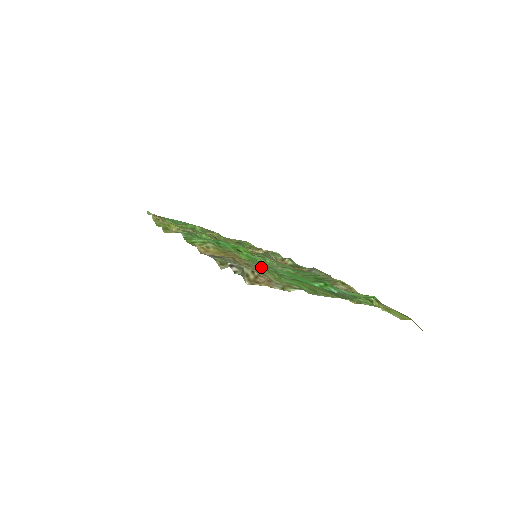
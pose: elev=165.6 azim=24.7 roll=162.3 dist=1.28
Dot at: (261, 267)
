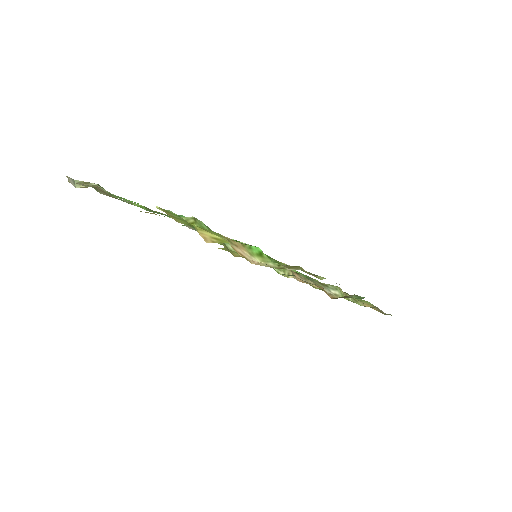
Dot at: (157, 212)
